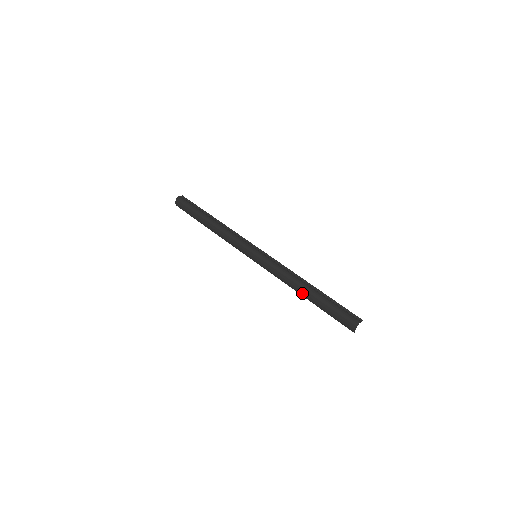
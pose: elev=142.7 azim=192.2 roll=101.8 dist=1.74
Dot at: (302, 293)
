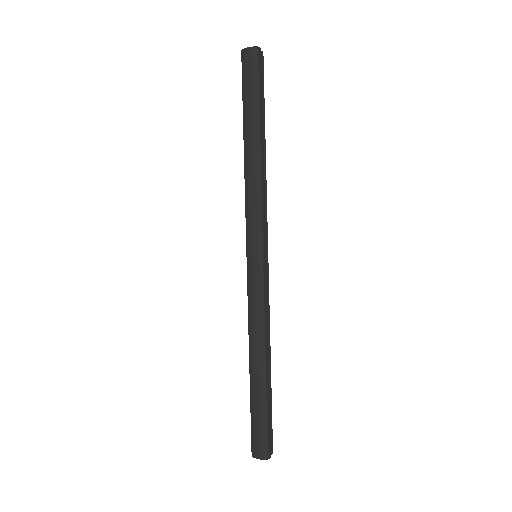
Dot at: (254, 361)
